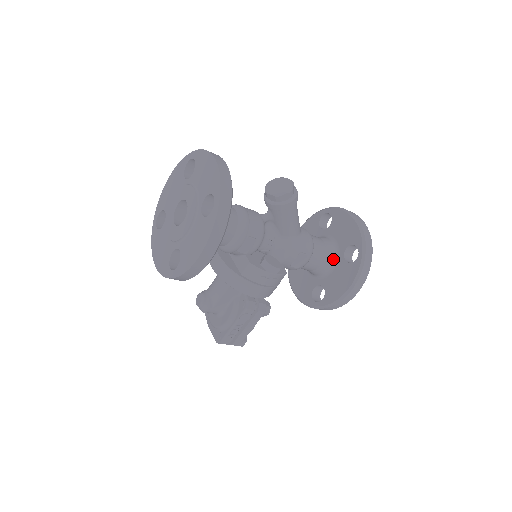
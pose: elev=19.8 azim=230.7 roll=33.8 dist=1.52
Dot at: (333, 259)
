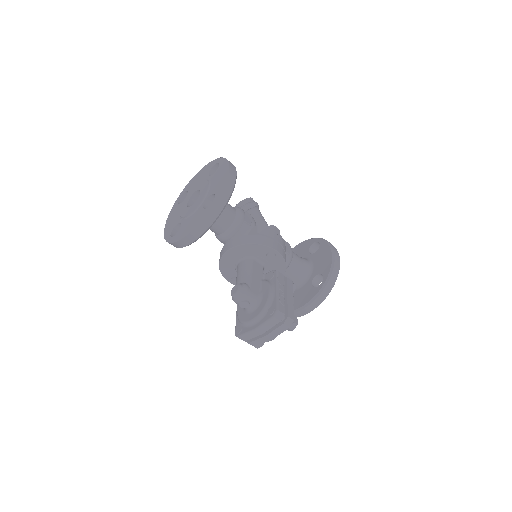
Dot at: (307, 260)
